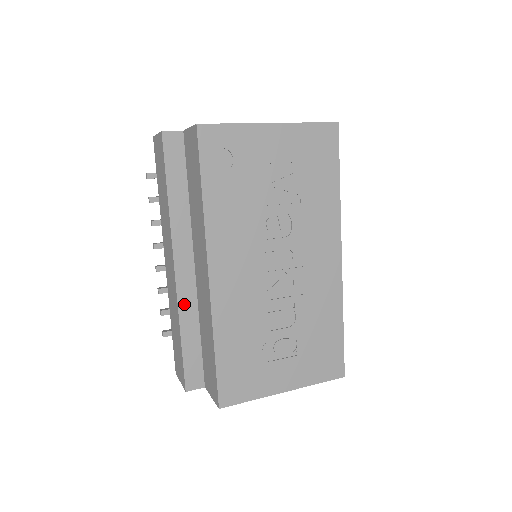
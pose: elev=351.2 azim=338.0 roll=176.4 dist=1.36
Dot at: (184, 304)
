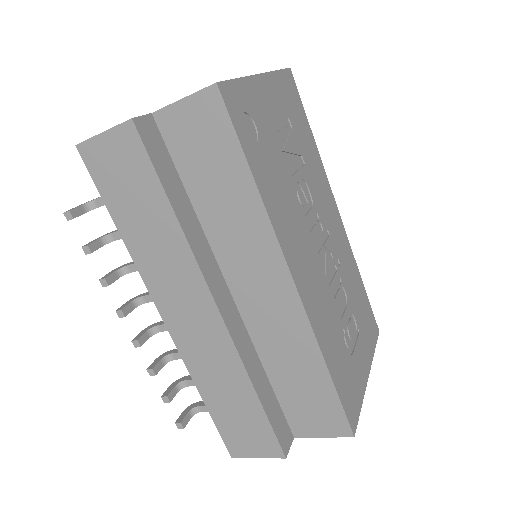
Dot at: (243, 351)
